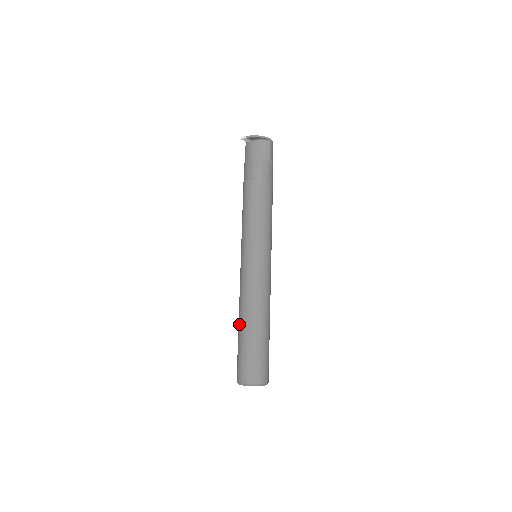
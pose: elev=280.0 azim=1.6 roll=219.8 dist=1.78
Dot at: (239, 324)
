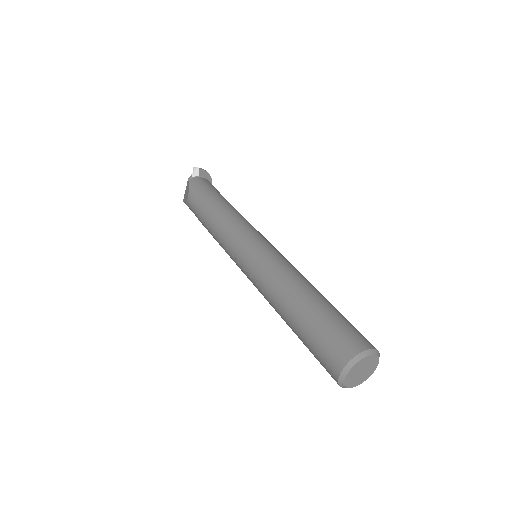
Dot at: (302, 296)
